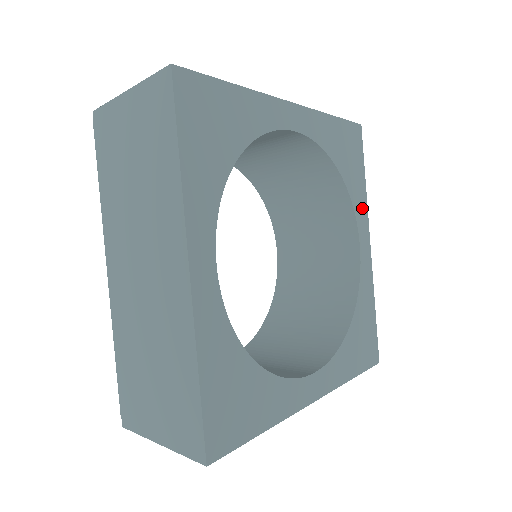
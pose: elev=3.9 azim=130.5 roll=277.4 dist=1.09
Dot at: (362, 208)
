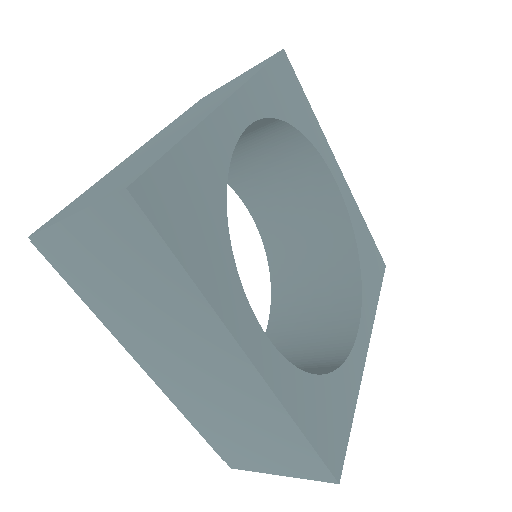
Dot at: (369, 312)
